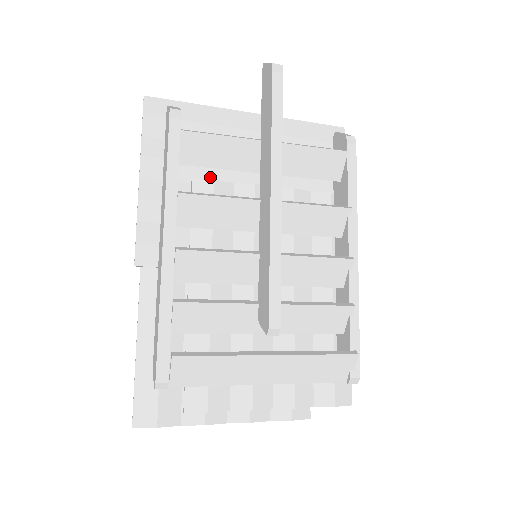
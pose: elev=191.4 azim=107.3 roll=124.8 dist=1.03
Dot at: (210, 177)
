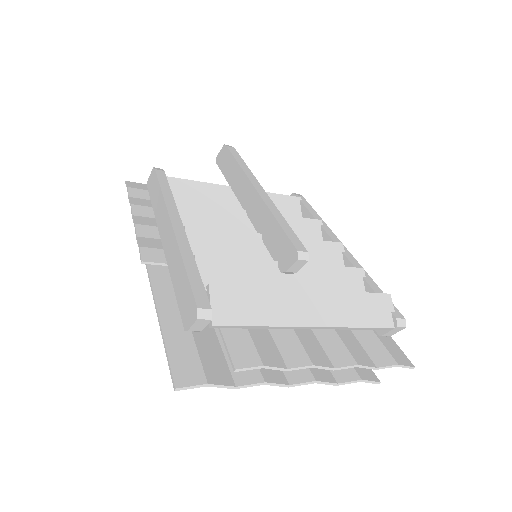
Dot at: occluded
